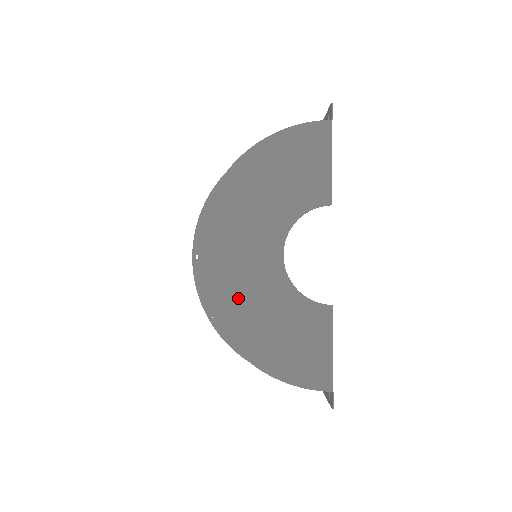
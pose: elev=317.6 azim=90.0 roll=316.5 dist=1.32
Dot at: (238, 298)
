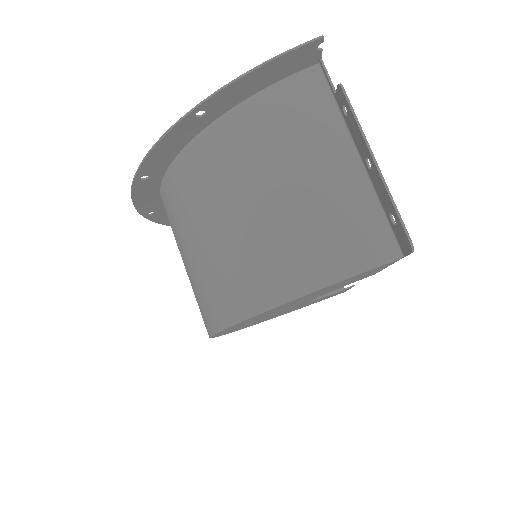
Dot at: occluded
